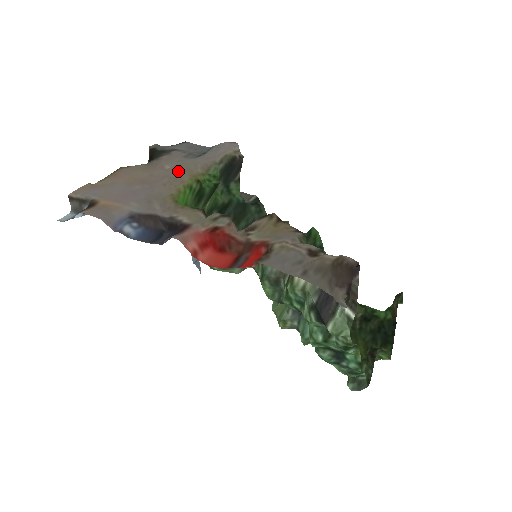
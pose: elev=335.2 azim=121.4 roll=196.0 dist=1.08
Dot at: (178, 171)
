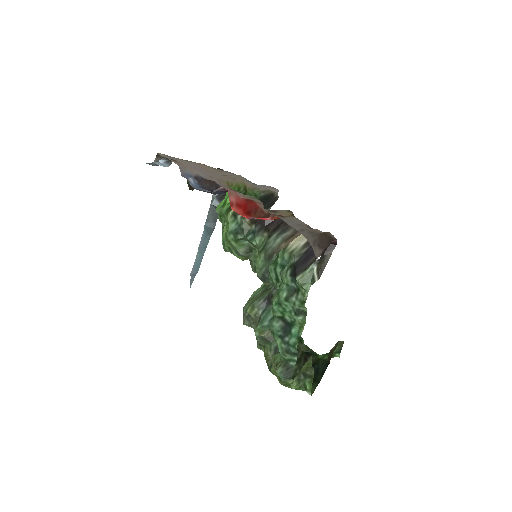
Dot at: (236, 176)
